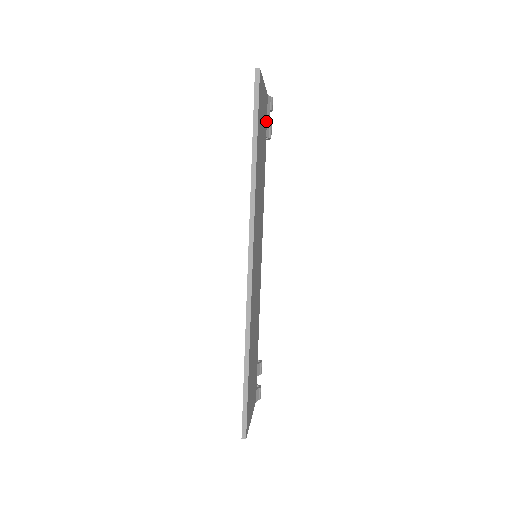
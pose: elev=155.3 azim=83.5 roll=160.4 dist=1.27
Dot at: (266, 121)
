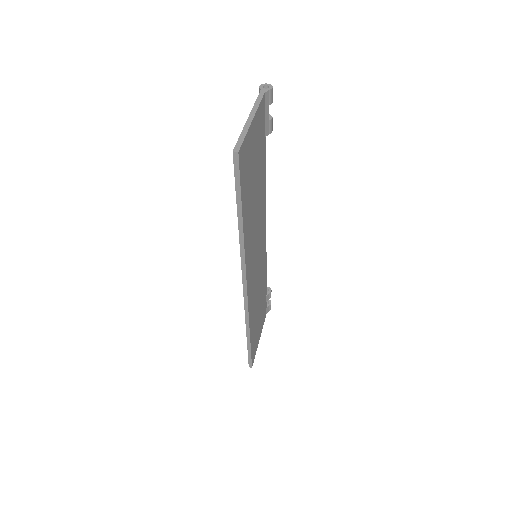
Dot at: (263, 124)
